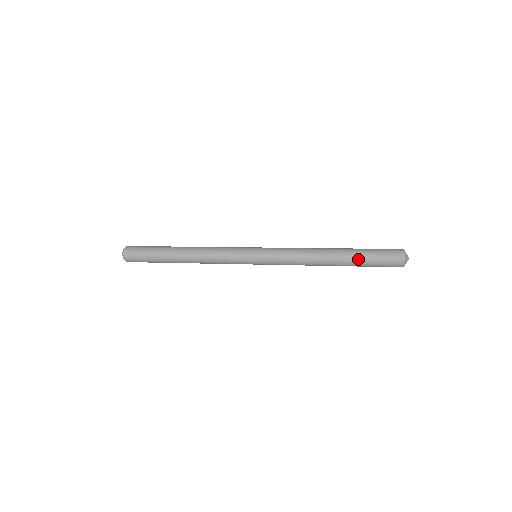
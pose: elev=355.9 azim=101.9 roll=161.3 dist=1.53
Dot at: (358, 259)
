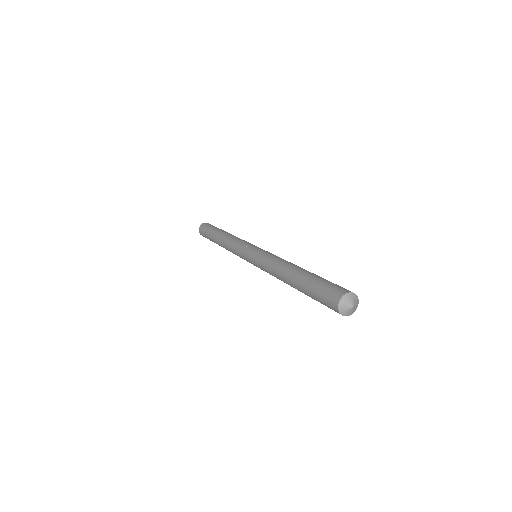
Dot at: (307, 295)
